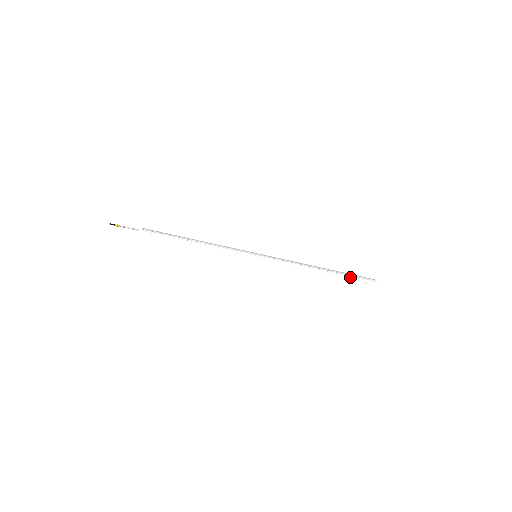
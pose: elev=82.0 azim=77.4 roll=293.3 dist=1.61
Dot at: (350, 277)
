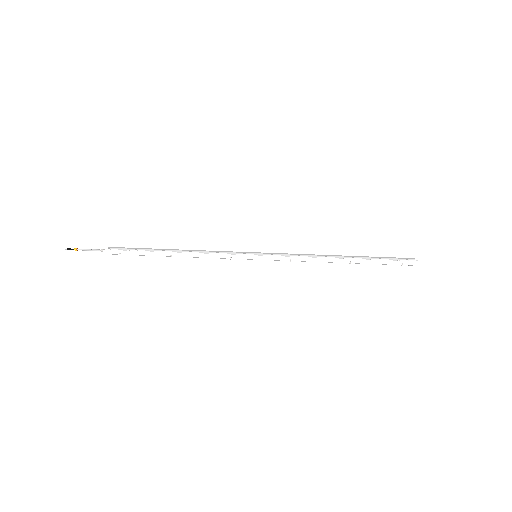
Dot at: (380, 261)
